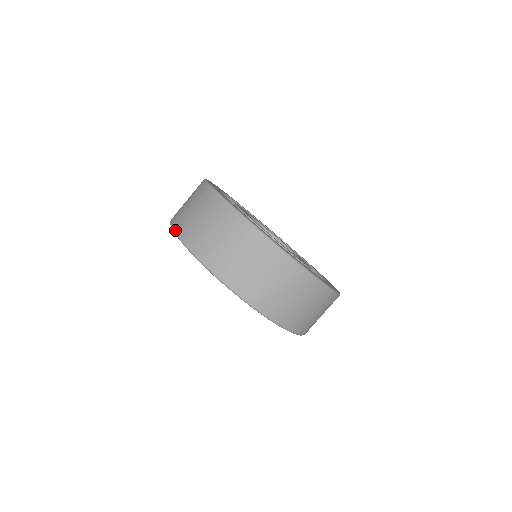
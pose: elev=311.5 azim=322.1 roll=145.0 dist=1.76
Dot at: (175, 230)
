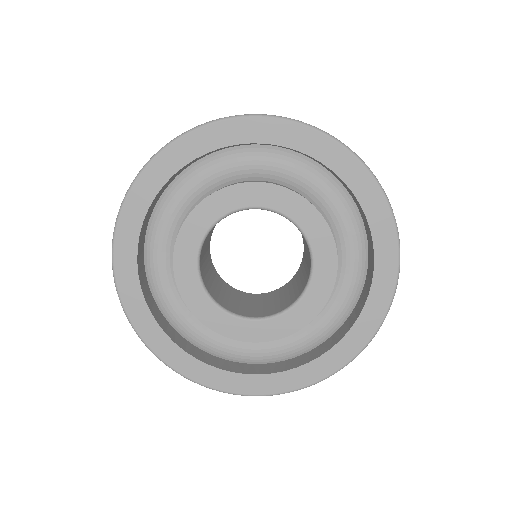
Dot at: occluded
